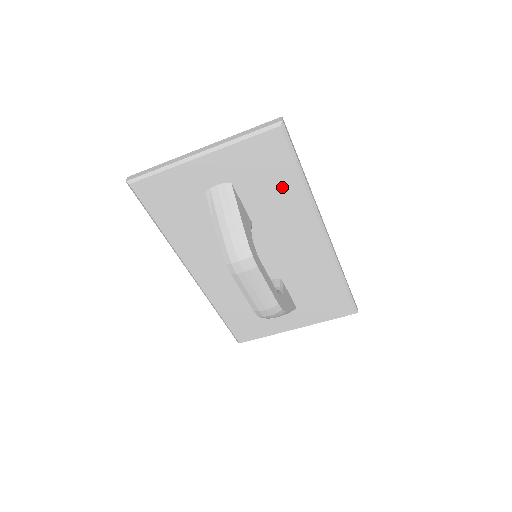
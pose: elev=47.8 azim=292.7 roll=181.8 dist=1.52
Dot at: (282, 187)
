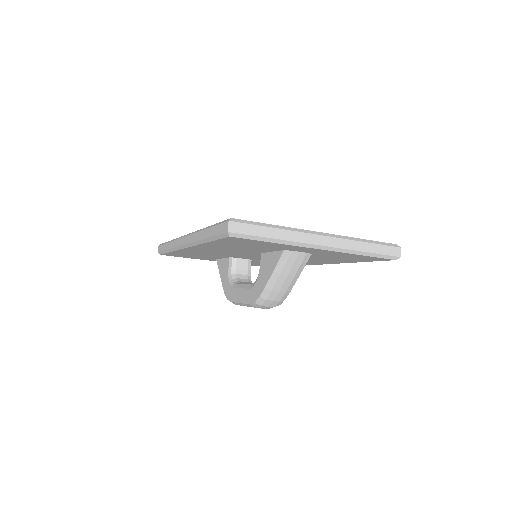
Dot at: (338, 260)
